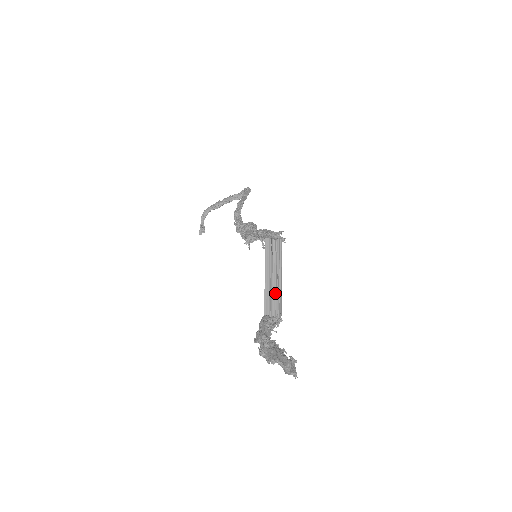
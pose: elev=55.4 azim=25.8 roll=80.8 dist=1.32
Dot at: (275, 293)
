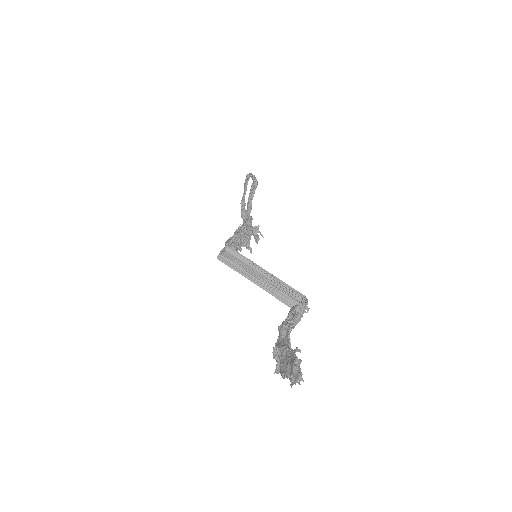
Dot at: (278, 285)
